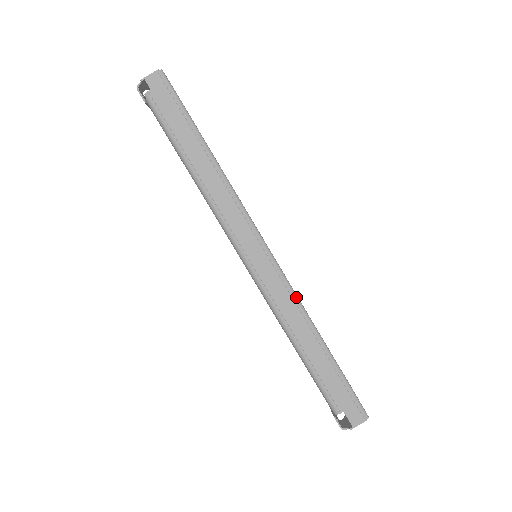
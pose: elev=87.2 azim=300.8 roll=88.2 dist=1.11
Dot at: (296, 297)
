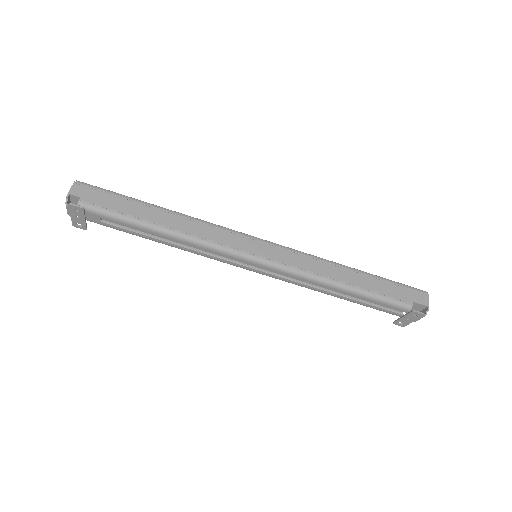
Dot at: (309, 255)
